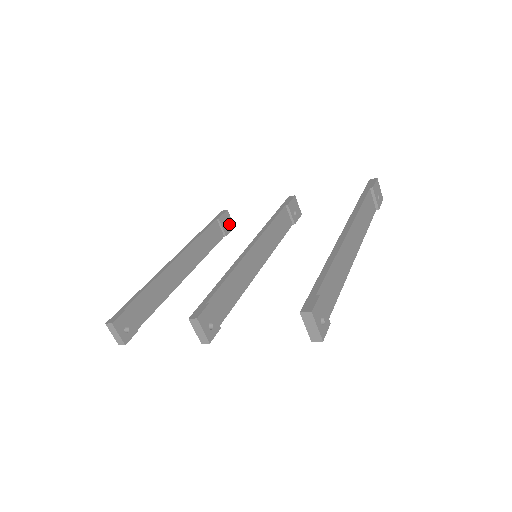
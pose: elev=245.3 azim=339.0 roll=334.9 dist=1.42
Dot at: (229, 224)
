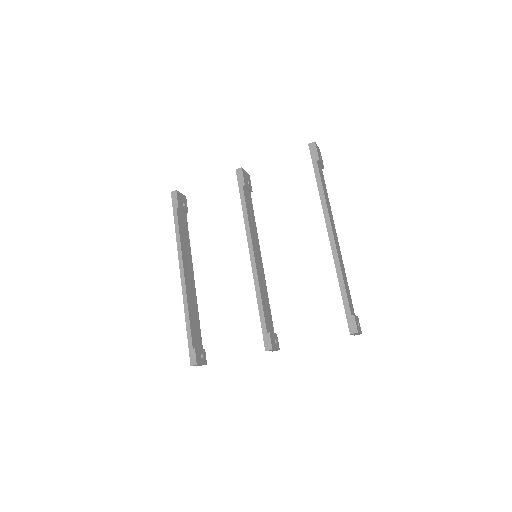
Dot at: (183, 200)
